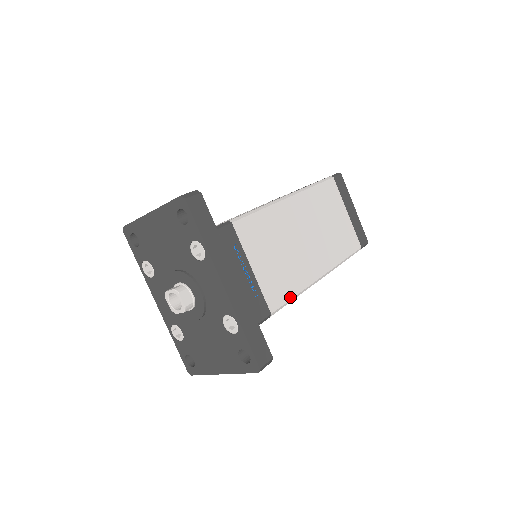
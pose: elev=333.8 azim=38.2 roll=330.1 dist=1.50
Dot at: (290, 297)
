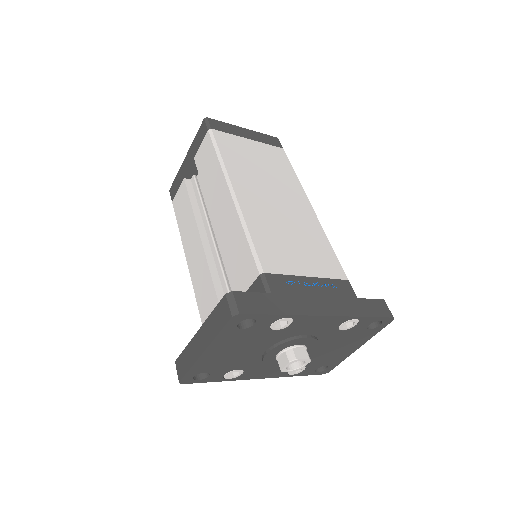
Dot at: (332, 252)
